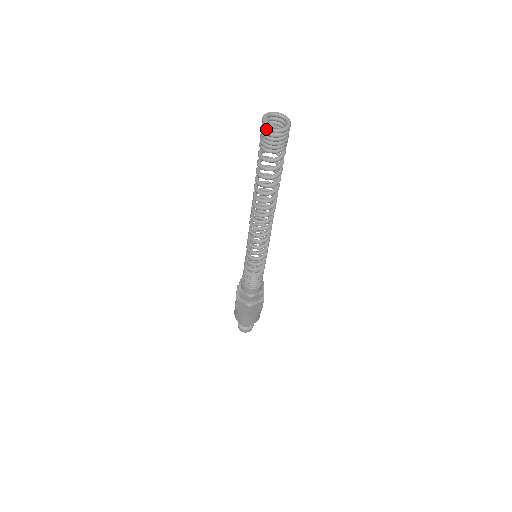
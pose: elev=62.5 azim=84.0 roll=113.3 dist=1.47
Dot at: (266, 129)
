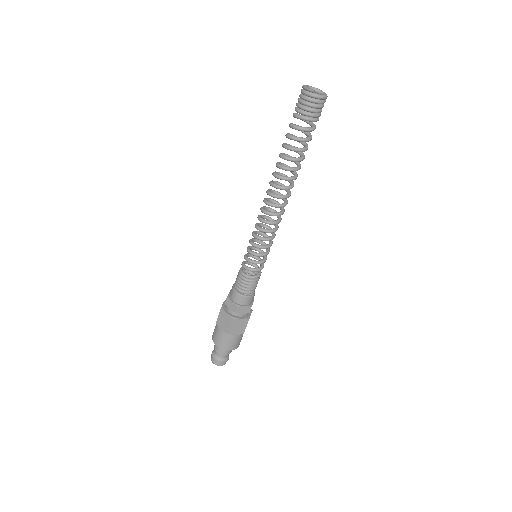
Dot at: (304, 92)
